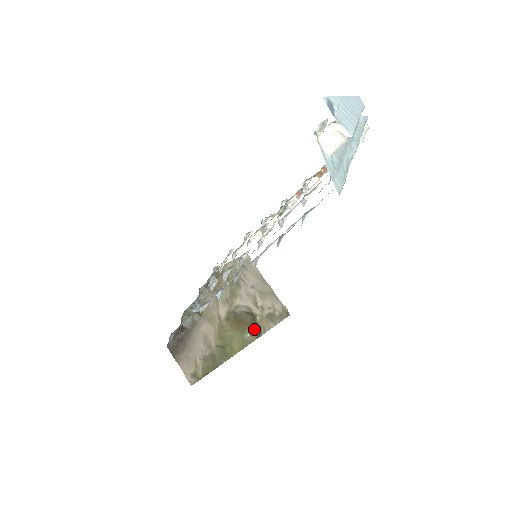
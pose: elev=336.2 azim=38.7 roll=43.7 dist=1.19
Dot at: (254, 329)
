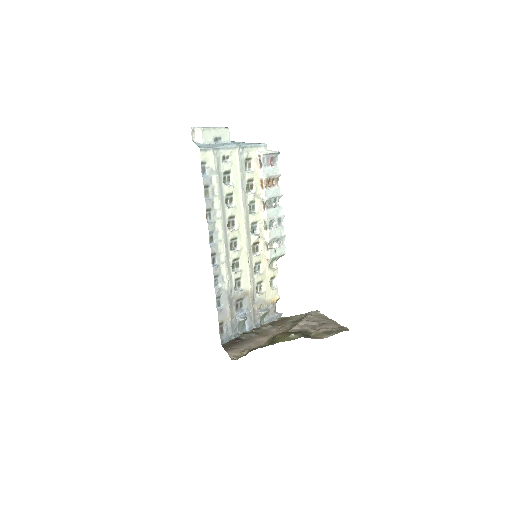
Dot at: (300, 333)
